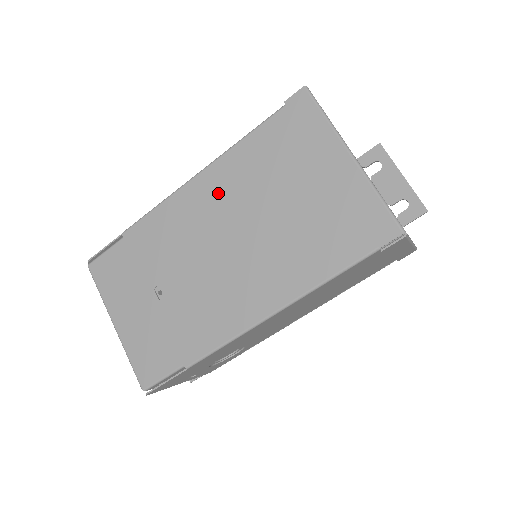
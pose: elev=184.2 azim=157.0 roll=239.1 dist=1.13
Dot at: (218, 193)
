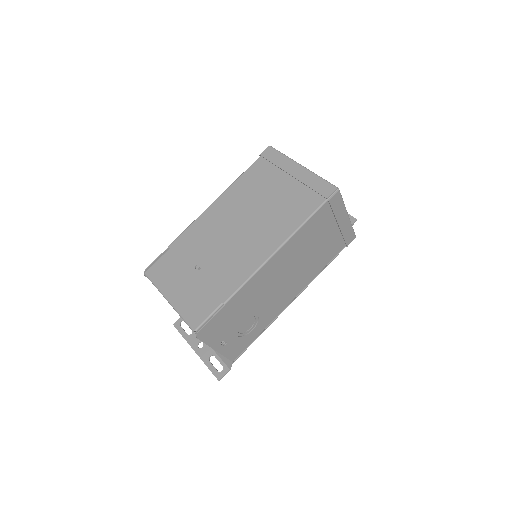
Dot at: (229, 205)
